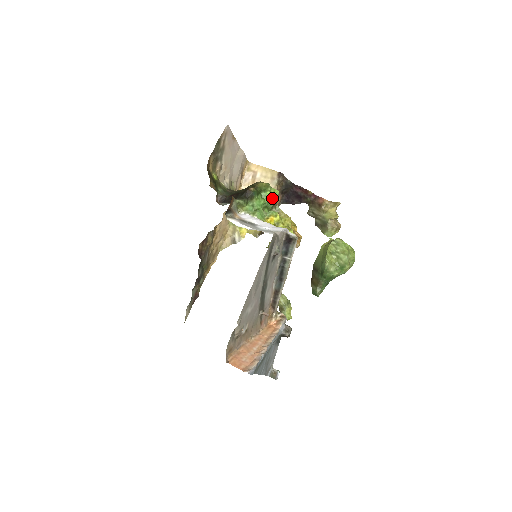
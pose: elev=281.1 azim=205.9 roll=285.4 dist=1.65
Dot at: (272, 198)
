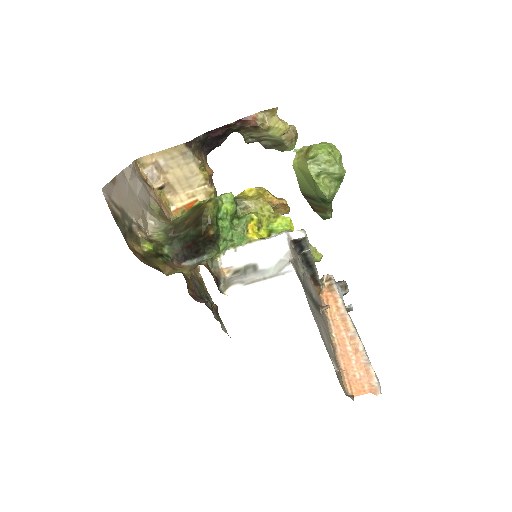
Dot at: (232, 208)
